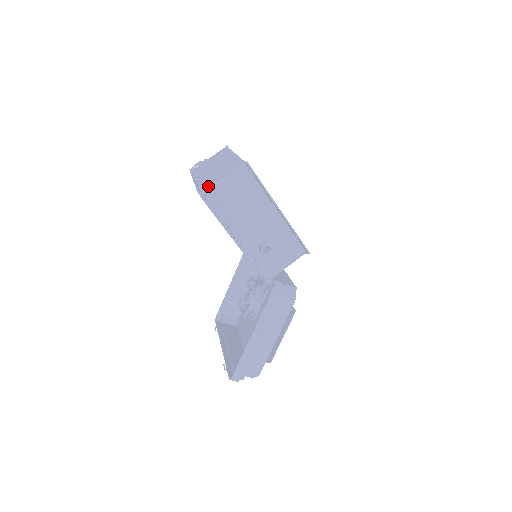
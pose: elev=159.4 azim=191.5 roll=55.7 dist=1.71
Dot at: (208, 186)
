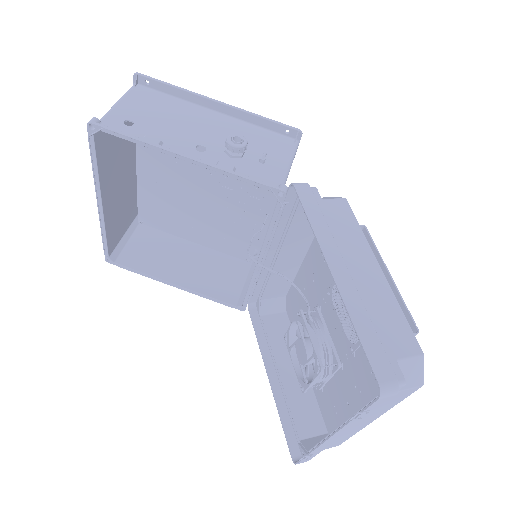
Dot at: occluded
